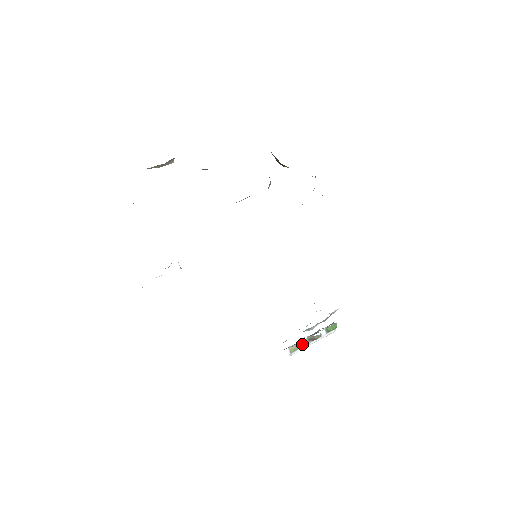
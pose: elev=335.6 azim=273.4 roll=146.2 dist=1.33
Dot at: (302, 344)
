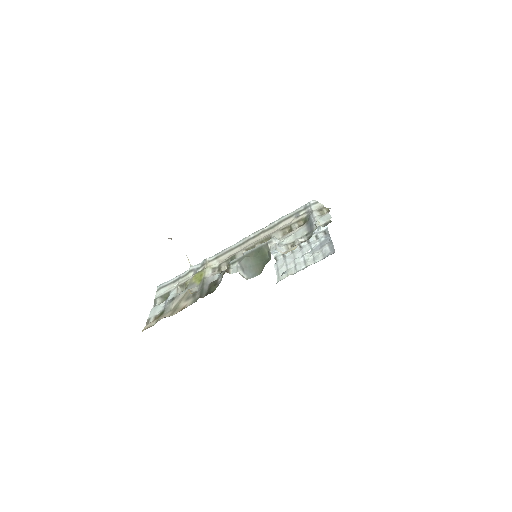
Dot at: occluded
